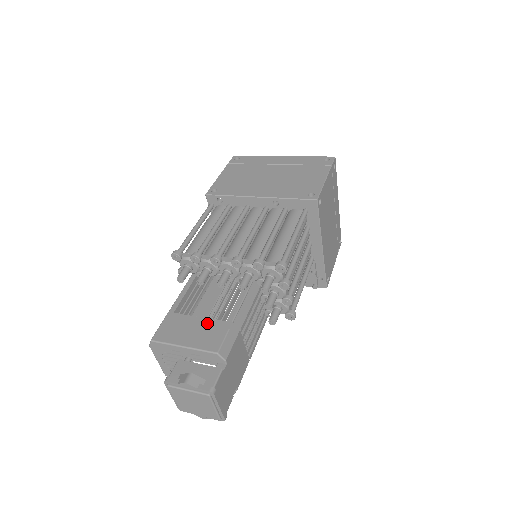
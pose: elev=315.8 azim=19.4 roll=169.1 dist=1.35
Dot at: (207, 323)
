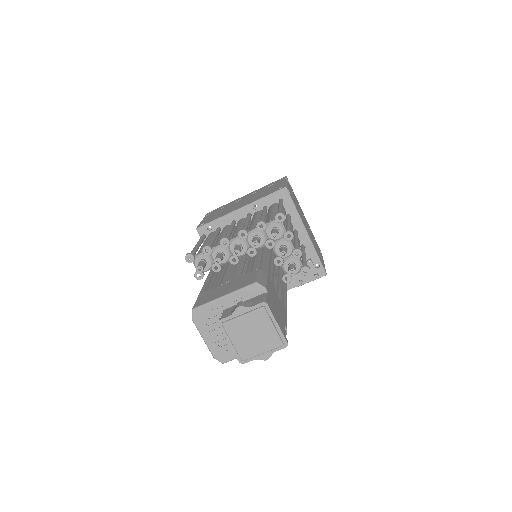
Dot at: (237, 279)
